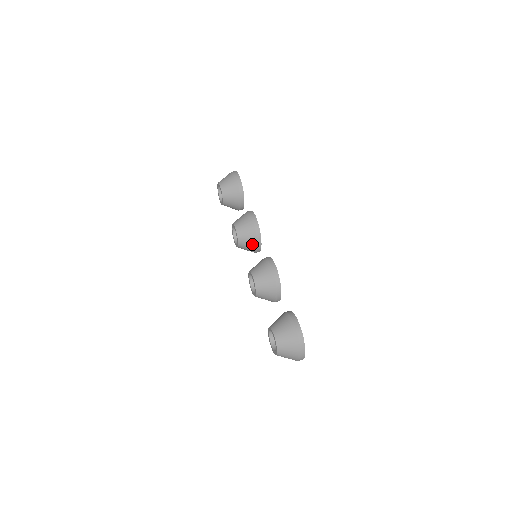
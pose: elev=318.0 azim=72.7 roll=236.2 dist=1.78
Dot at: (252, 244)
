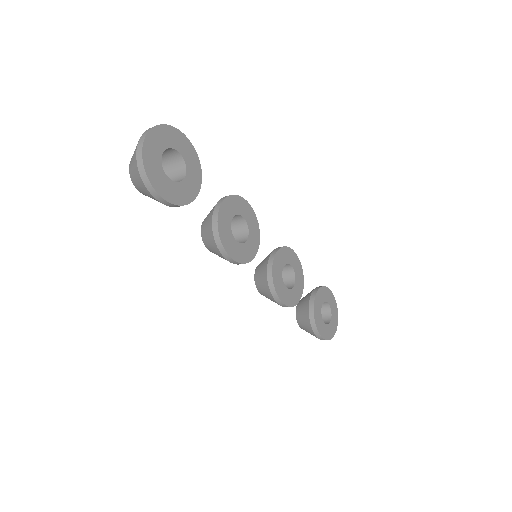
Dot at: (266, 260)
